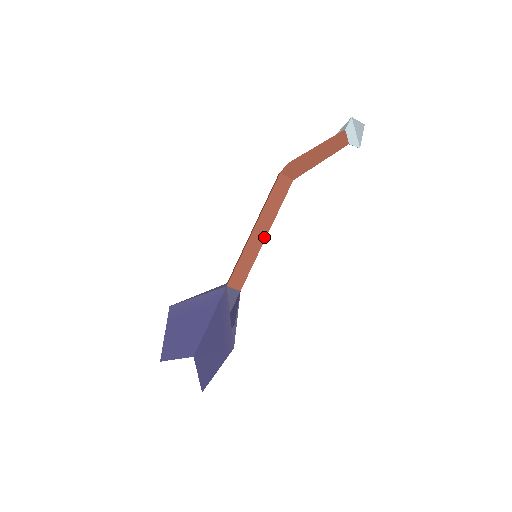
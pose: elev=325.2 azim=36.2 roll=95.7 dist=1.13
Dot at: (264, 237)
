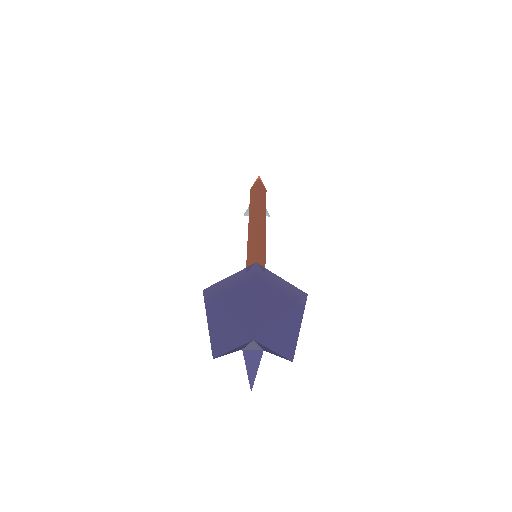
Dot at: (265, 228)
